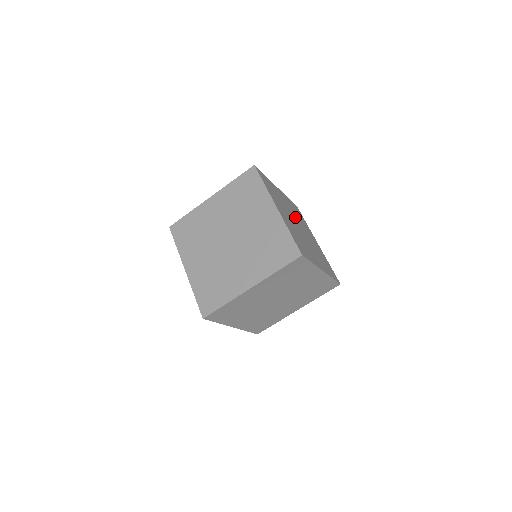
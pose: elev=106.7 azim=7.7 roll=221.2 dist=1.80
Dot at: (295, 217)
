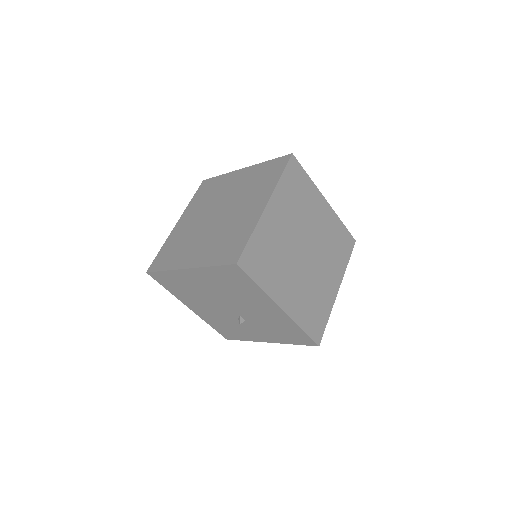
Dot at: occluded
